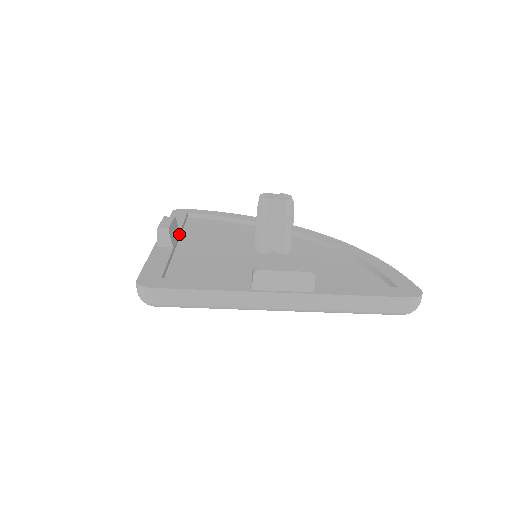
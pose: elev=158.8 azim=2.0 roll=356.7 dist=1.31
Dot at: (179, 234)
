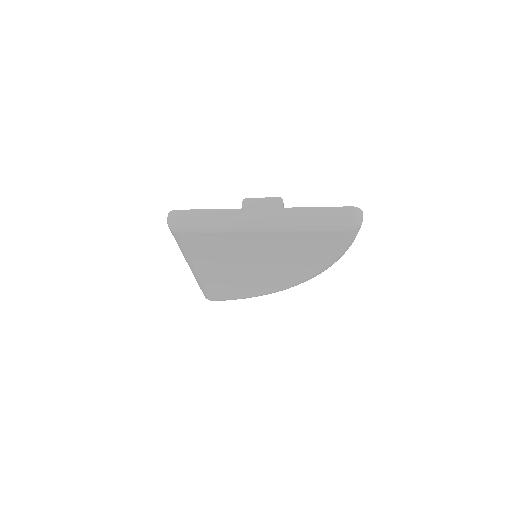
Dot at: occluded
